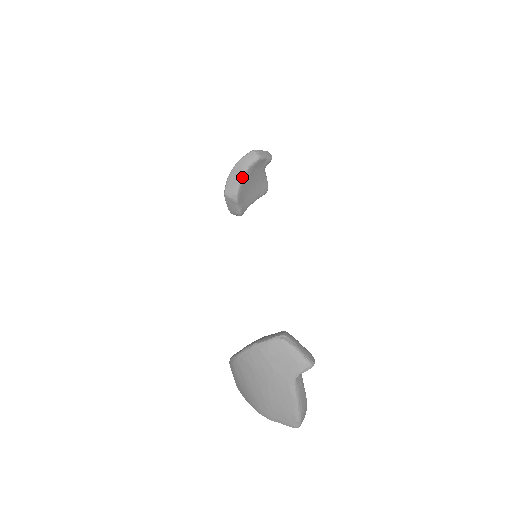
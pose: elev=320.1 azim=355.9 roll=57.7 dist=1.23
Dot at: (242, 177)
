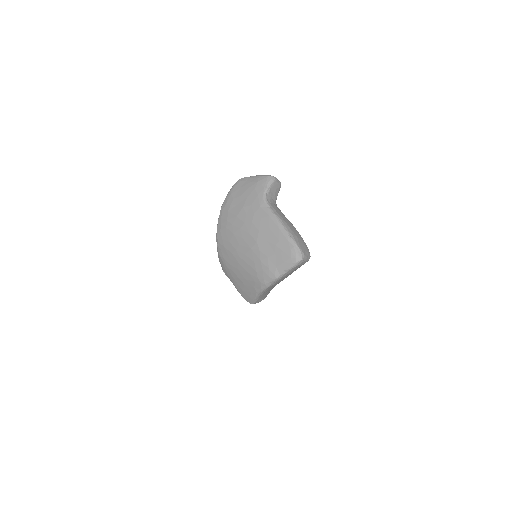
Dot at: occluded
